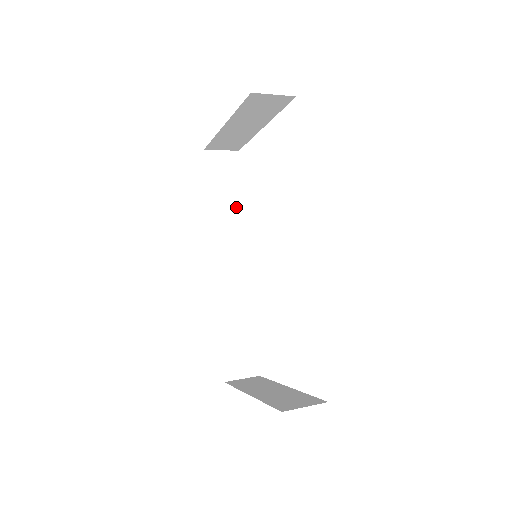
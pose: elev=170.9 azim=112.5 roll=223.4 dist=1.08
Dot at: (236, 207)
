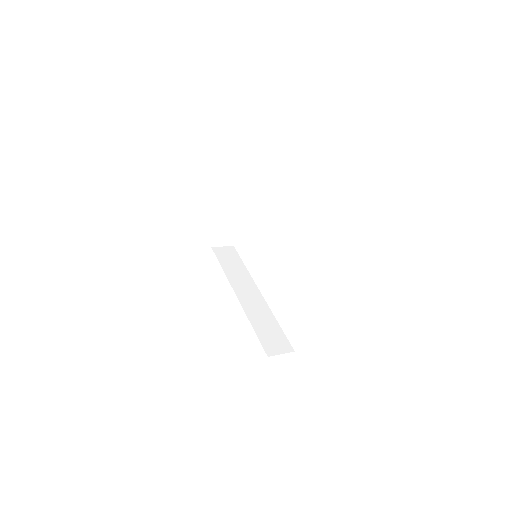
Dot at: (241, 268)
